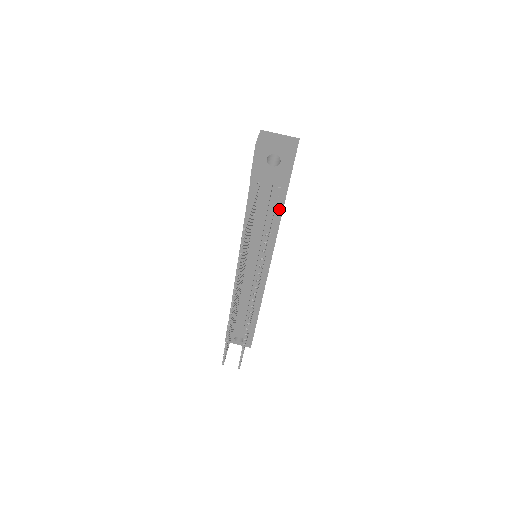
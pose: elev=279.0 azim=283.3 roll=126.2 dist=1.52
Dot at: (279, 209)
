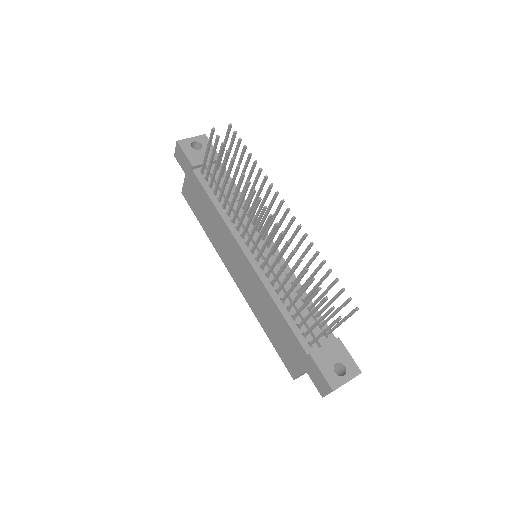
Dot at: occluded
